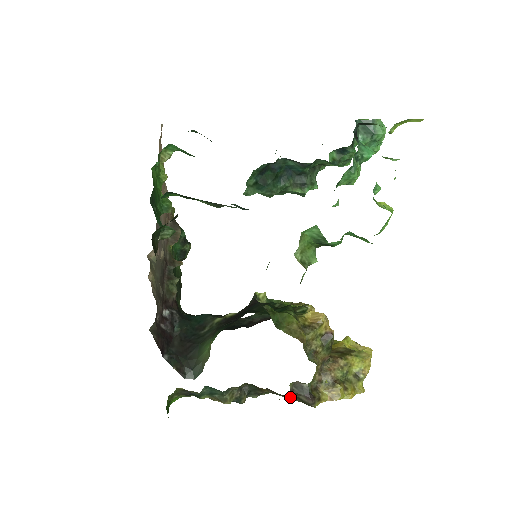
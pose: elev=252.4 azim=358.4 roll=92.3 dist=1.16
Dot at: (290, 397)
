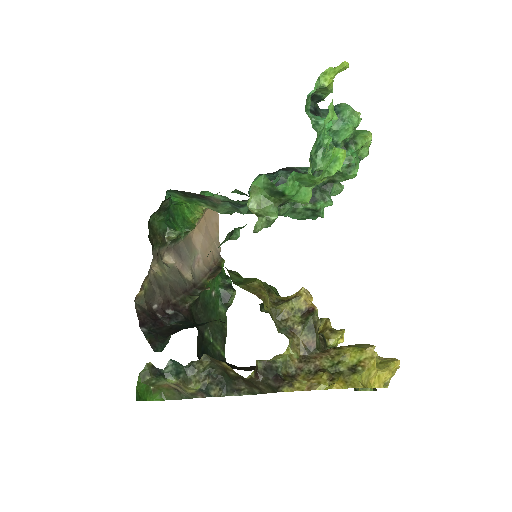
Dot at: (263, 389)
